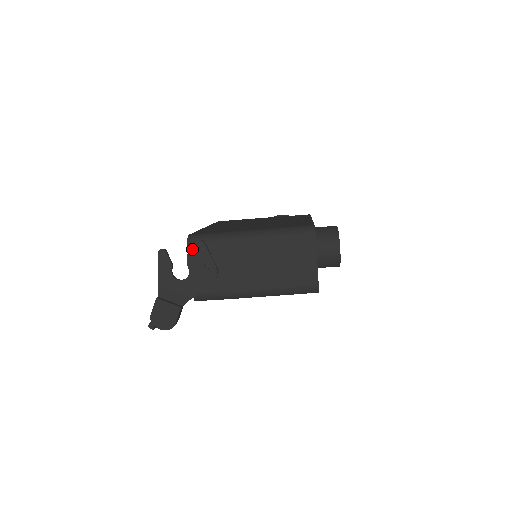
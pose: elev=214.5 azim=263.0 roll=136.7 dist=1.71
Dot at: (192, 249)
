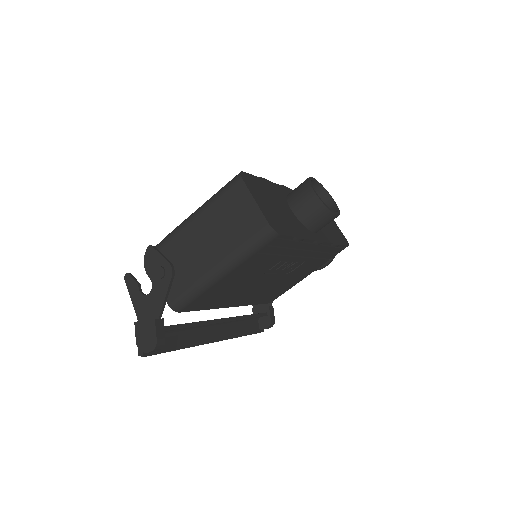
Dot at: (146, 258)
